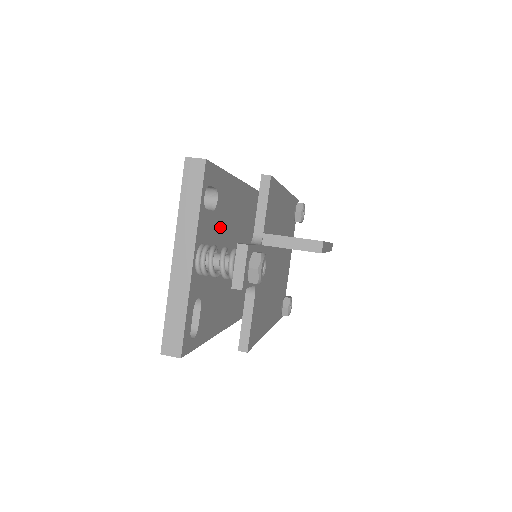
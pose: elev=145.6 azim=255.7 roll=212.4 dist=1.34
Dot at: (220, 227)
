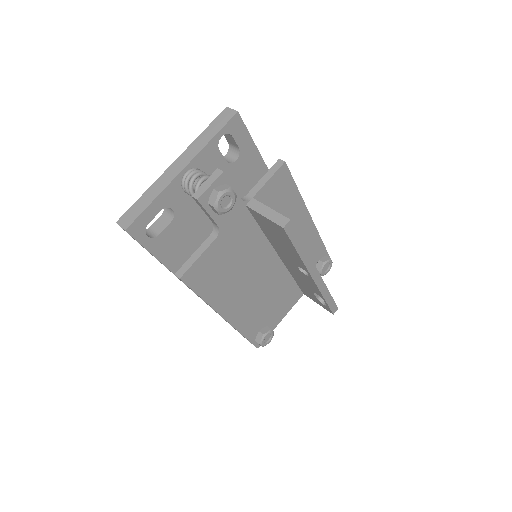
Dot at: occluded
